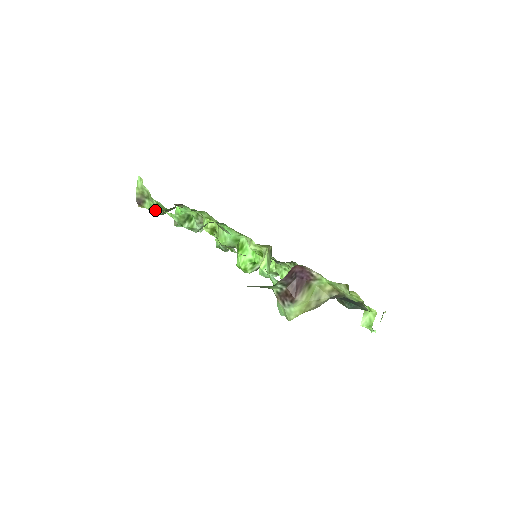
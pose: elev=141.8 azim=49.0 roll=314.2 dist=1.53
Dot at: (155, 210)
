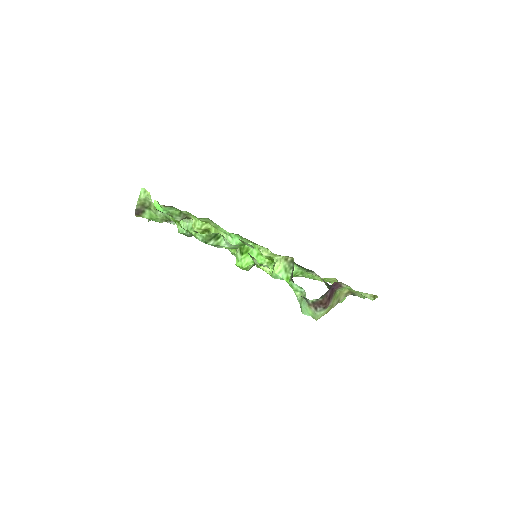
Dot at: (155, 219)
